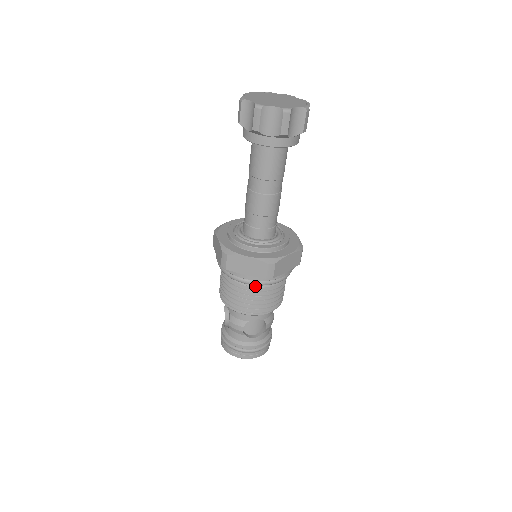
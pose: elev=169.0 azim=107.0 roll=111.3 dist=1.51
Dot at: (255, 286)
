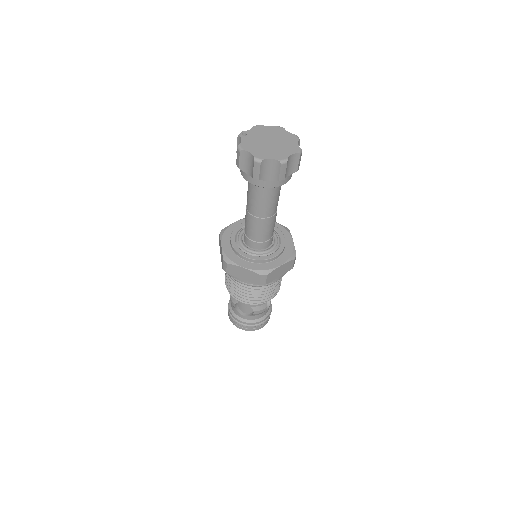
Dot at: occluded
